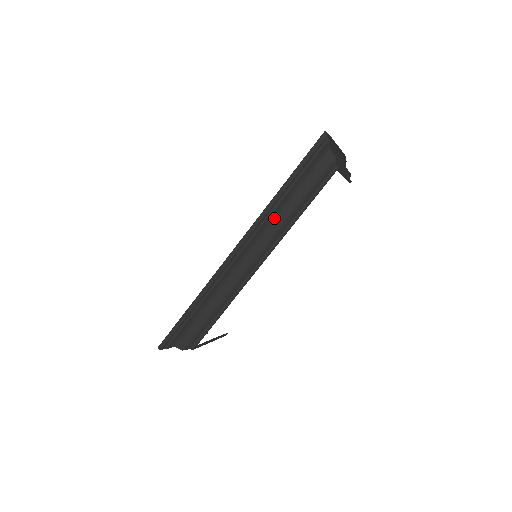
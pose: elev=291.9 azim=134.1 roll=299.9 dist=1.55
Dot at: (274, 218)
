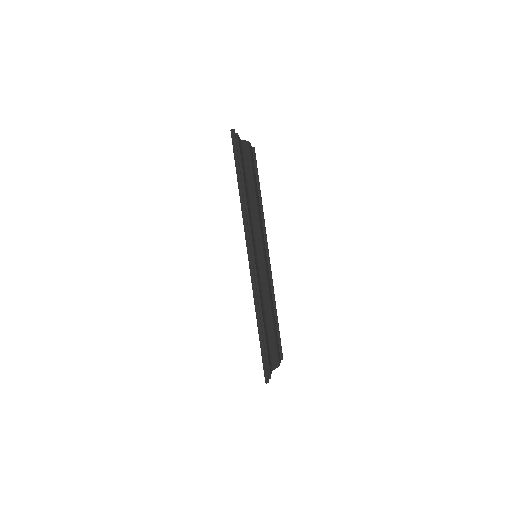
Dot at: (251, 216)
